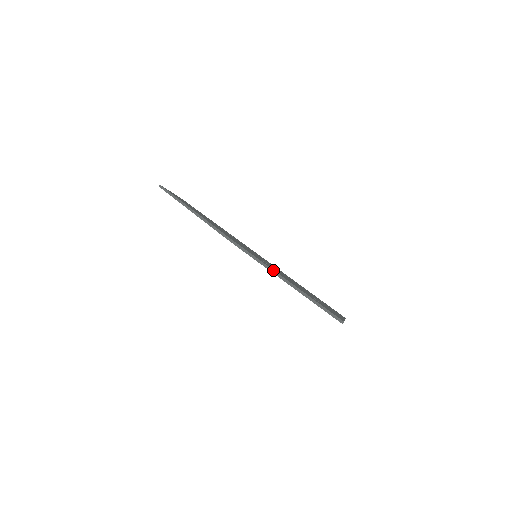
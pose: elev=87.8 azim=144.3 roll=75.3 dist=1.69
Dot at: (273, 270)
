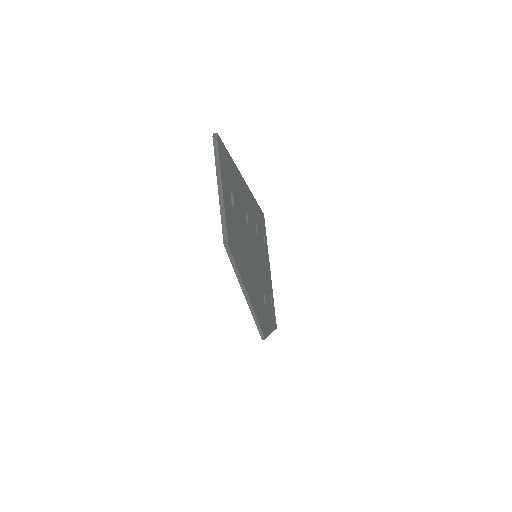
Dot at: occluded
